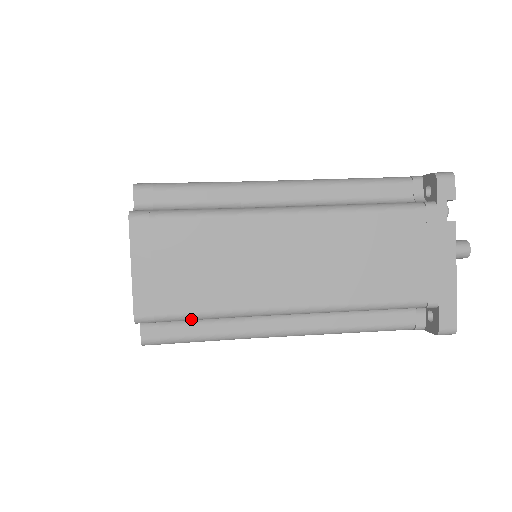
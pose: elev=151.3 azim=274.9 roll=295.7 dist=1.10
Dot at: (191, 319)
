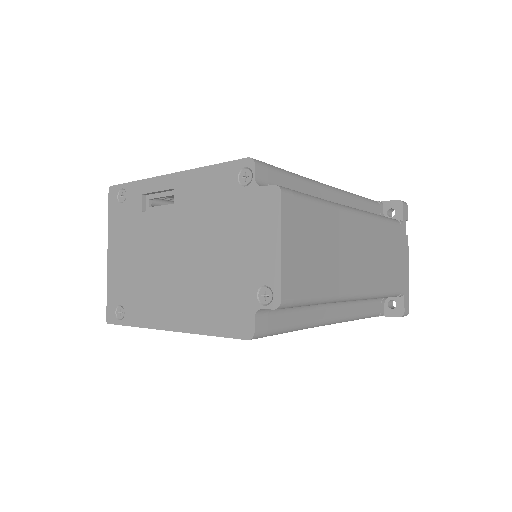
Dot at: (309, 304)
